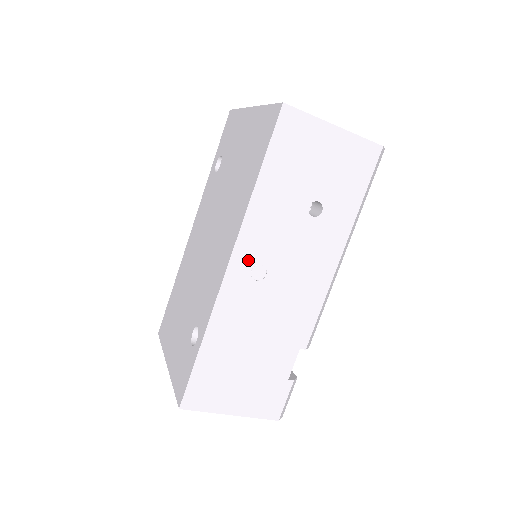
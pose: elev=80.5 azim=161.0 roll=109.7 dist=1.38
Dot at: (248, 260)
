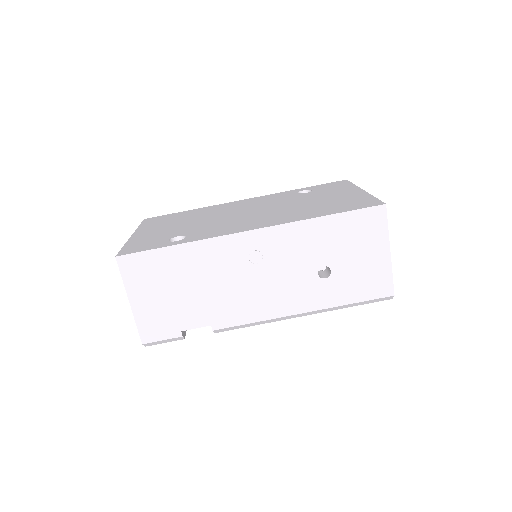
Dot at: (261, 243)
